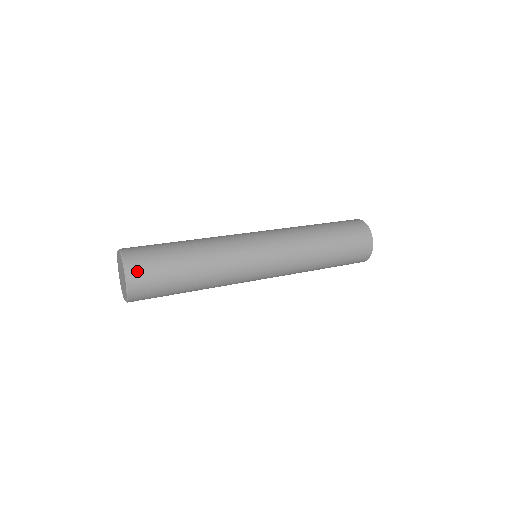
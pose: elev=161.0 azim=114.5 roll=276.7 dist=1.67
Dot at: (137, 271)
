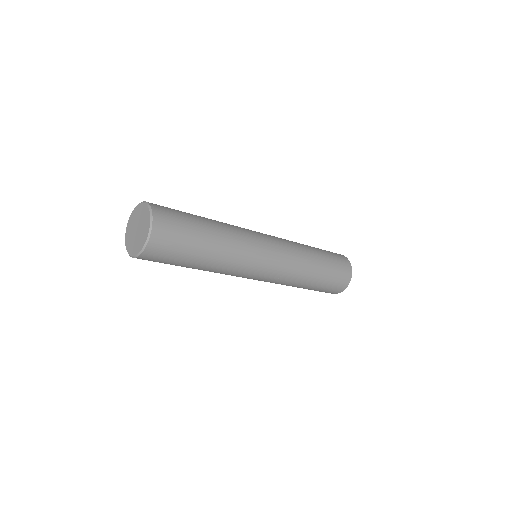
Dot at: (162, 215)
